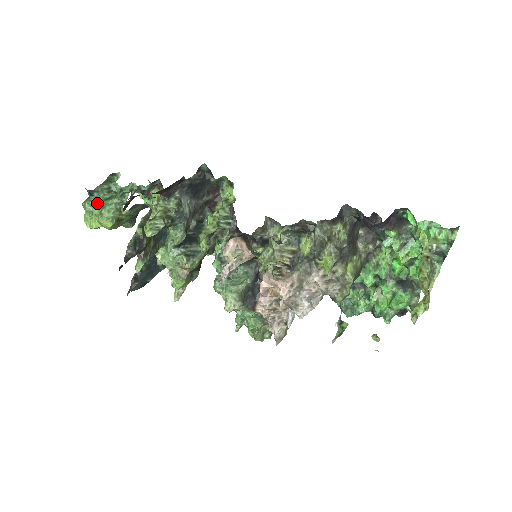
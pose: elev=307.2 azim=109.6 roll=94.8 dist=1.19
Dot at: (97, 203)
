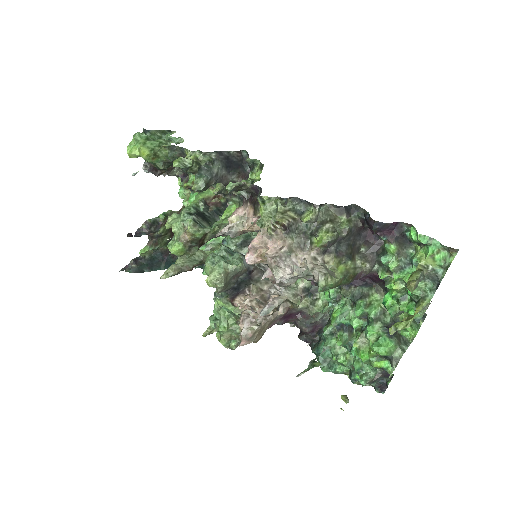
Dot at: (146, 137)
